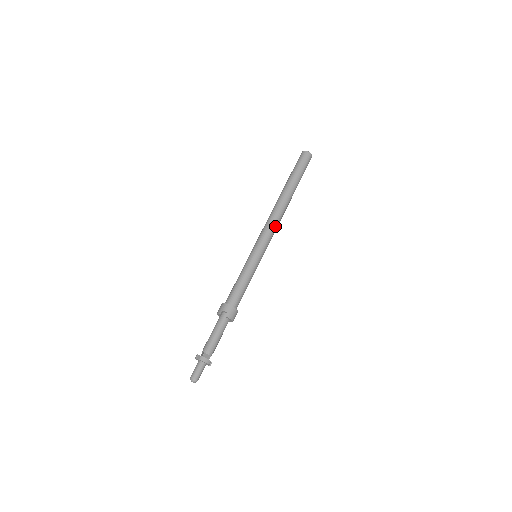
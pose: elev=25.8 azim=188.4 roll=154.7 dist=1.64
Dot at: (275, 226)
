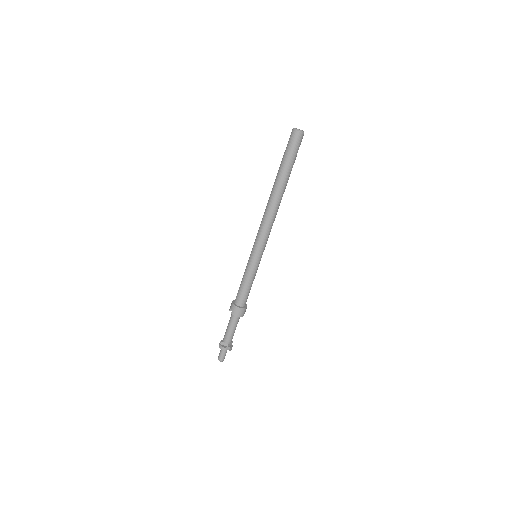
Dot at: (266, 225)
